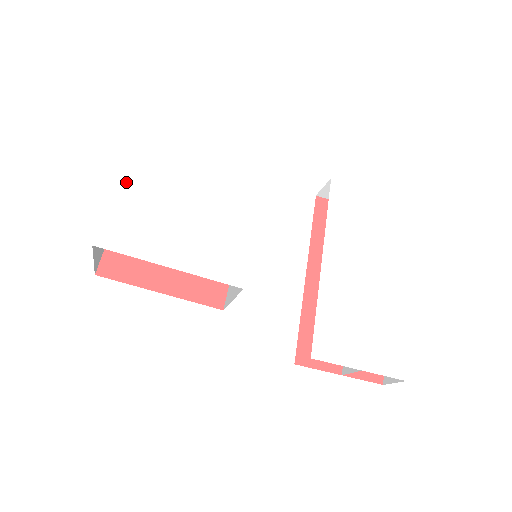
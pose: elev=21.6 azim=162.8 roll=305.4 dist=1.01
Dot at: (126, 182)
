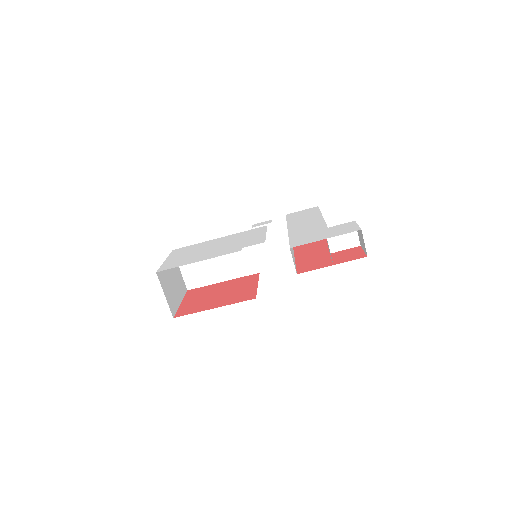
Dot at: (171, 256)
